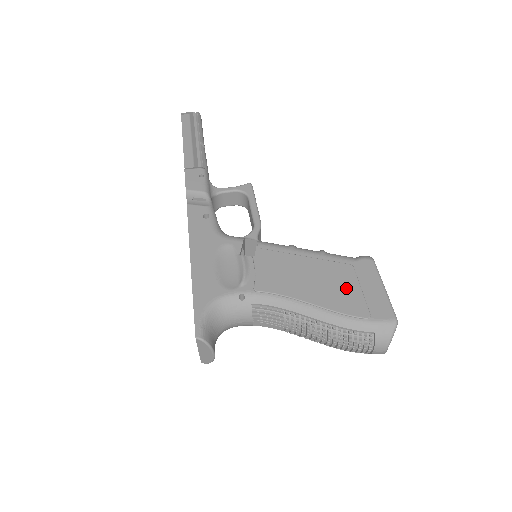
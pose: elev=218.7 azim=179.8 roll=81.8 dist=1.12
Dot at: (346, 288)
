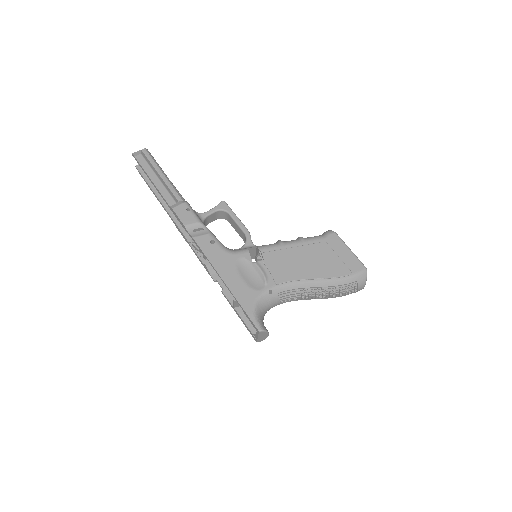
Dot at: (329, 259)
